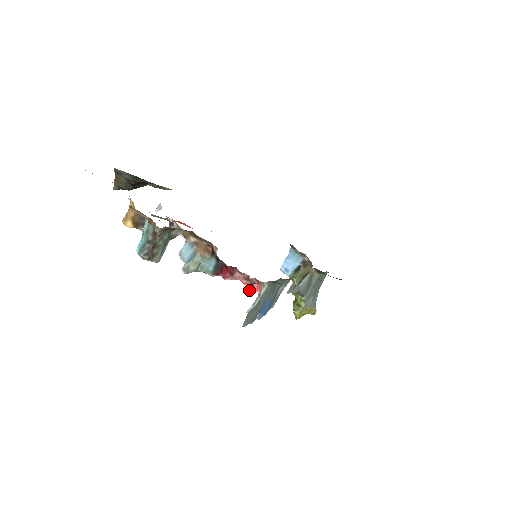
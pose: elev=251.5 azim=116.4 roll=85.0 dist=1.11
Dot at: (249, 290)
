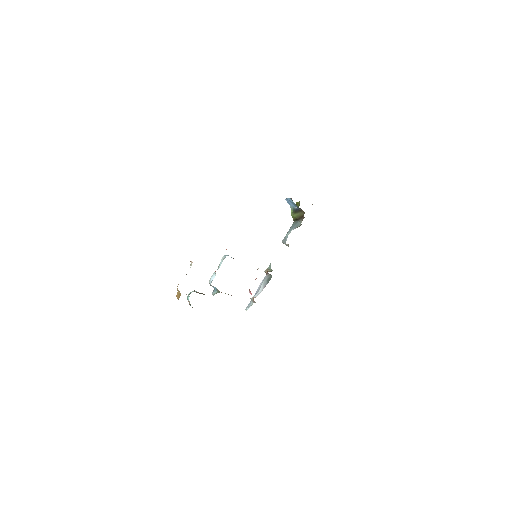
Dot at: (249, 292)
